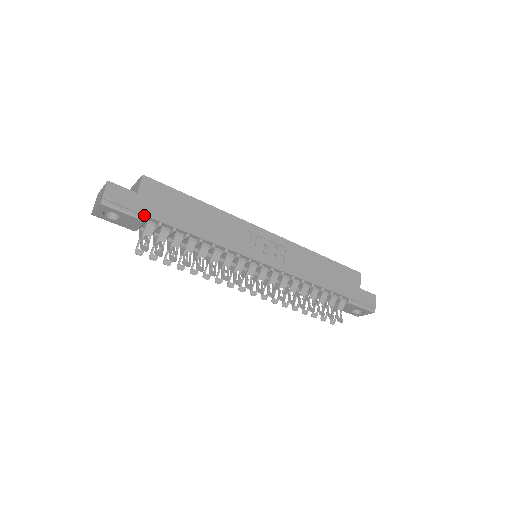
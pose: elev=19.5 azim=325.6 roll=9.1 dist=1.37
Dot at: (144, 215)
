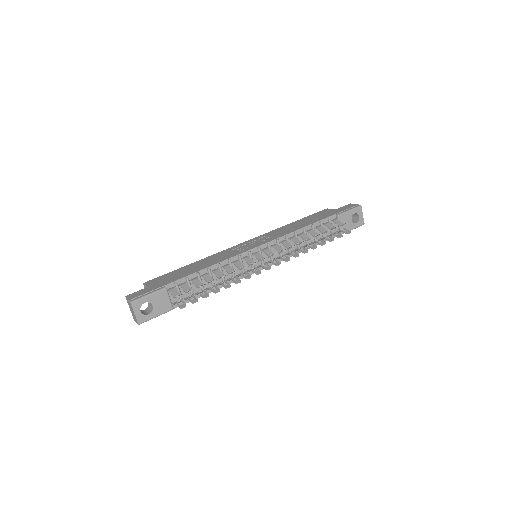
Dot at: (161, 287)
